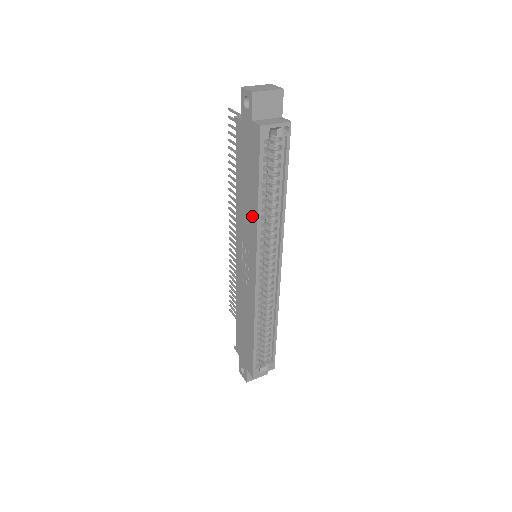
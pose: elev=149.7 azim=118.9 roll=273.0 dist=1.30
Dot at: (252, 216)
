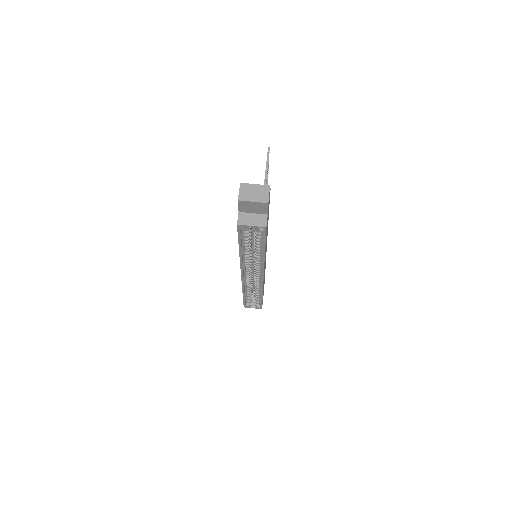
Dot at: occluded
